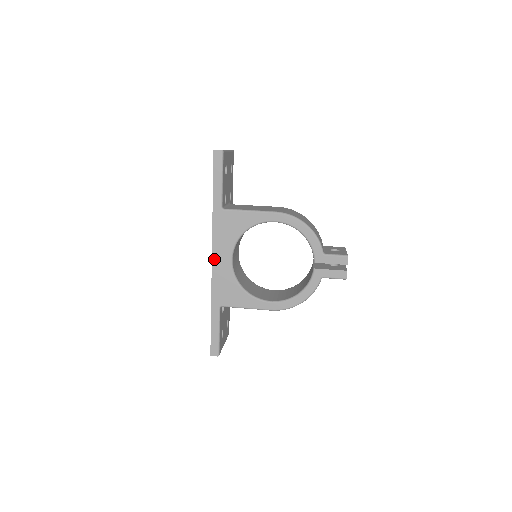
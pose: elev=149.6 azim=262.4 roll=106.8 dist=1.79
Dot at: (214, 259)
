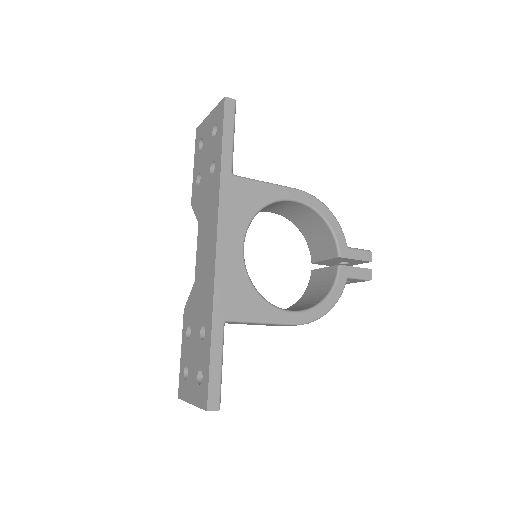
Dot at: (219, 245)
